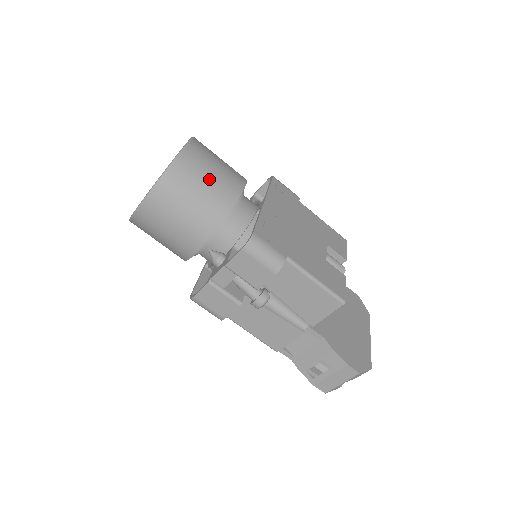
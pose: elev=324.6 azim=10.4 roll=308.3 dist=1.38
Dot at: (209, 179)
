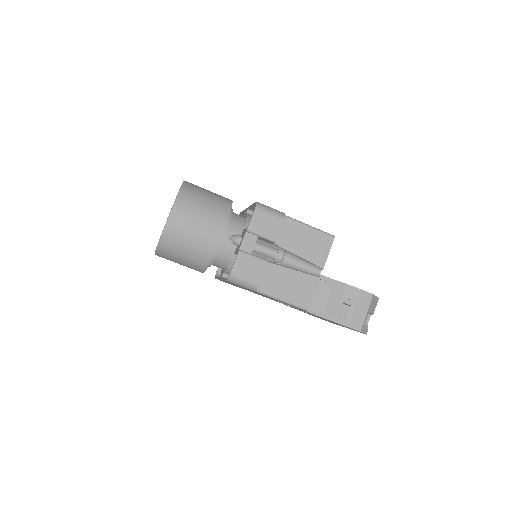
Dot at: (209, 192)
